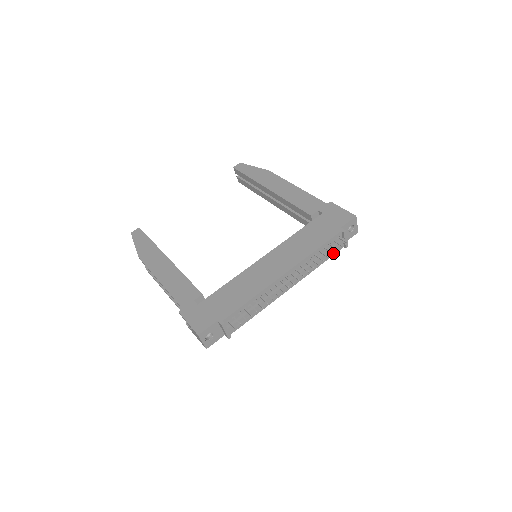
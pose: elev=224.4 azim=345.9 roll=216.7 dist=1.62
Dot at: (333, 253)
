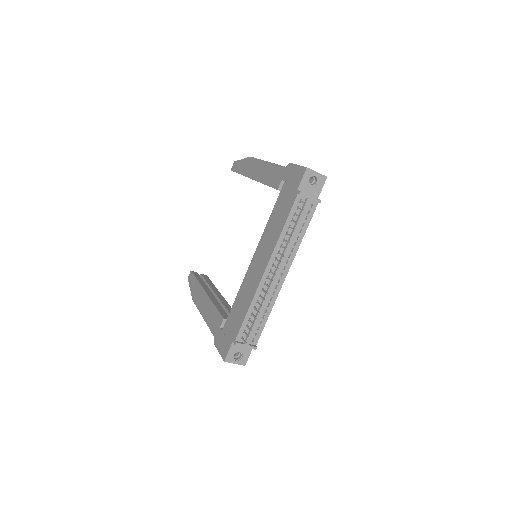
Dot at: (309, 216)
